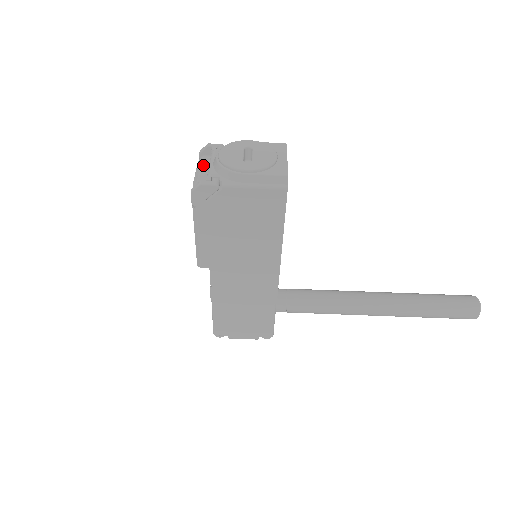
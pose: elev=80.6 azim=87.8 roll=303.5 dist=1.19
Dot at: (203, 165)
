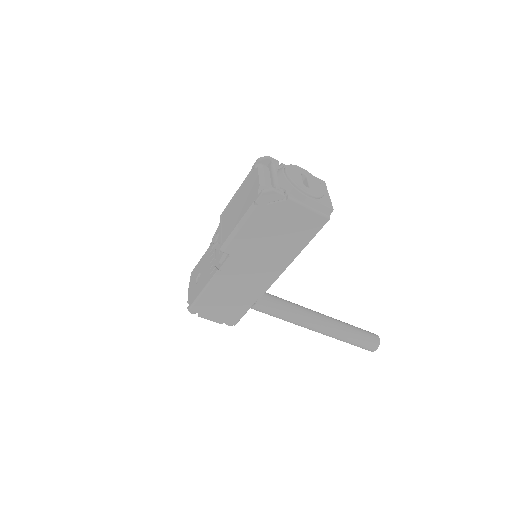
Dot at: (265, 173)
